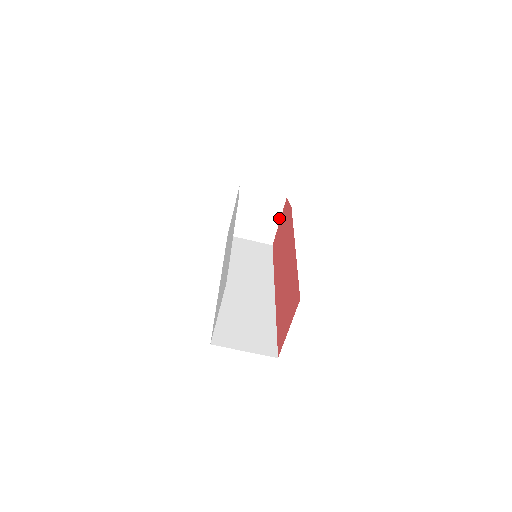
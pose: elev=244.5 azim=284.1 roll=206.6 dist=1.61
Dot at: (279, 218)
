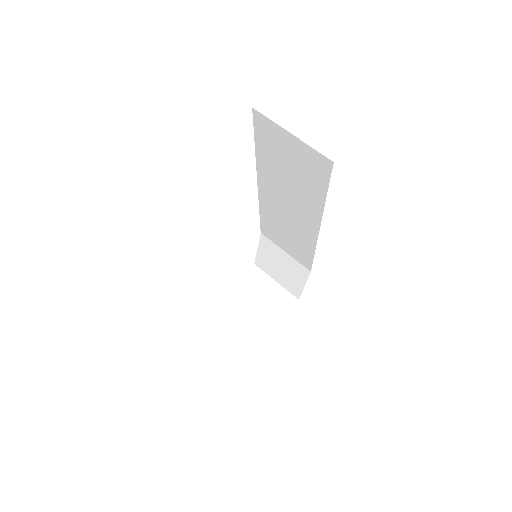
Dot at: (279, 319)
